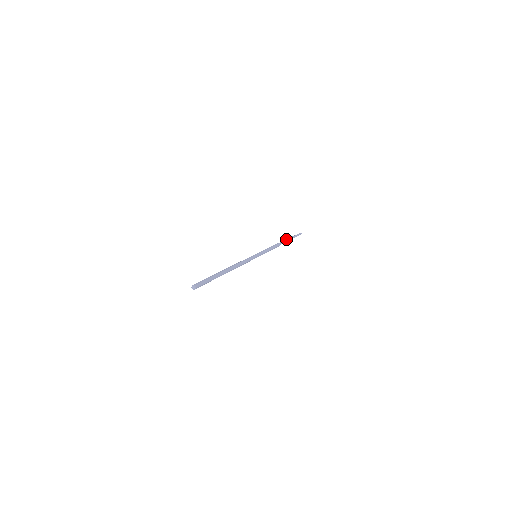
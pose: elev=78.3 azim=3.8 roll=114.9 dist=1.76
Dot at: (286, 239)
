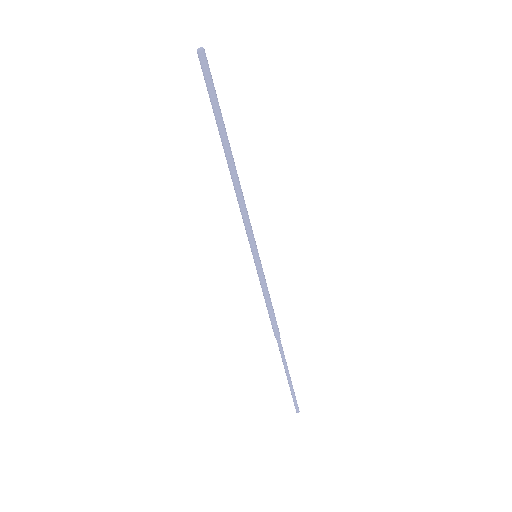
Dot at: occluded
